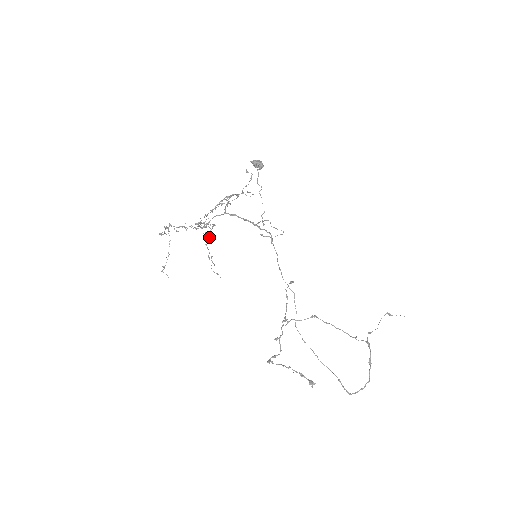
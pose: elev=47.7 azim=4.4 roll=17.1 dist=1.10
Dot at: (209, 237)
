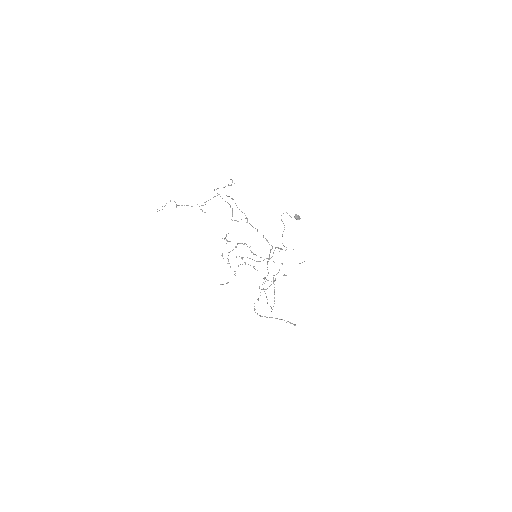
Dot at: occluded
